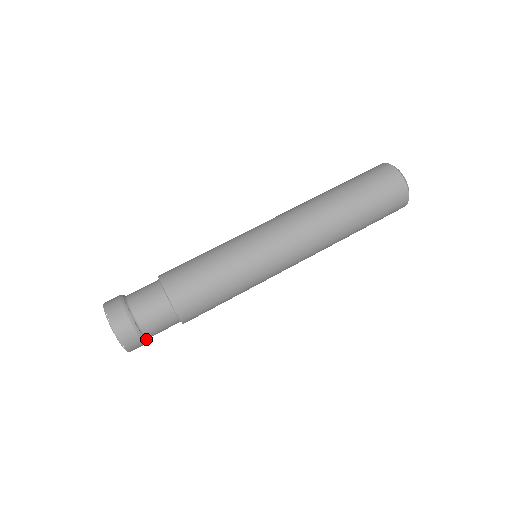
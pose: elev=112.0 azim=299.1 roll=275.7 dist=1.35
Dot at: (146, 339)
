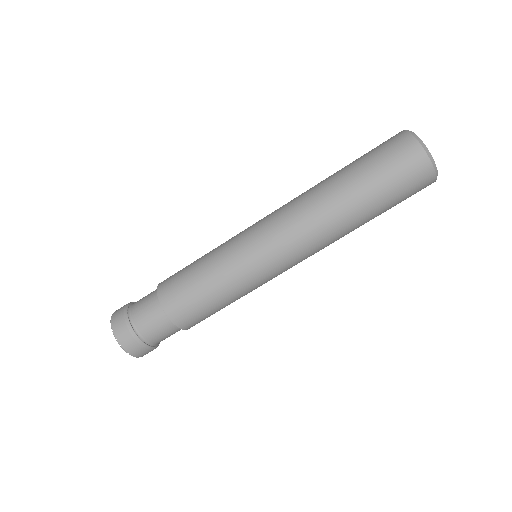
Dot at: (153, 345)
